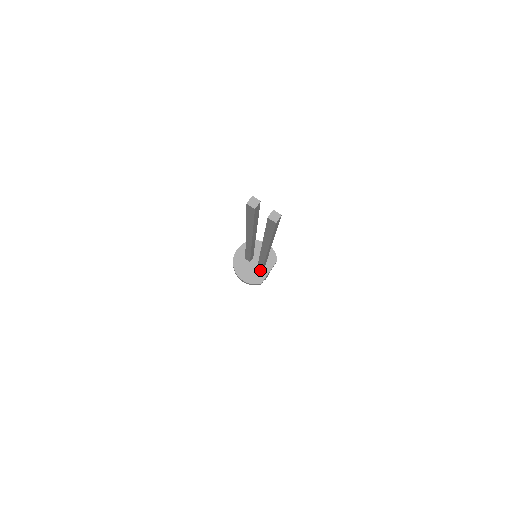
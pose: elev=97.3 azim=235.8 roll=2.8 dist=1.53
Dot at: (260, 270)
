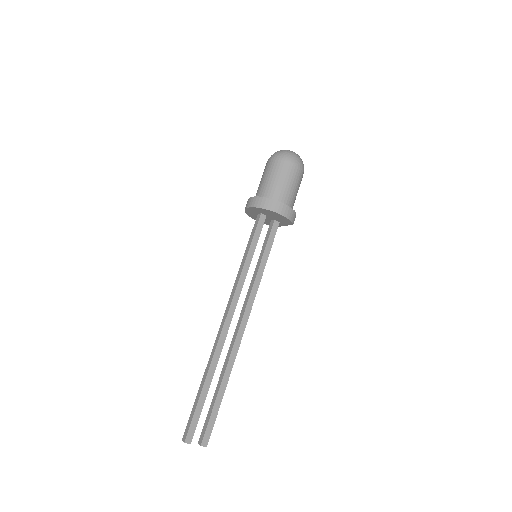
Dot at: occluded
